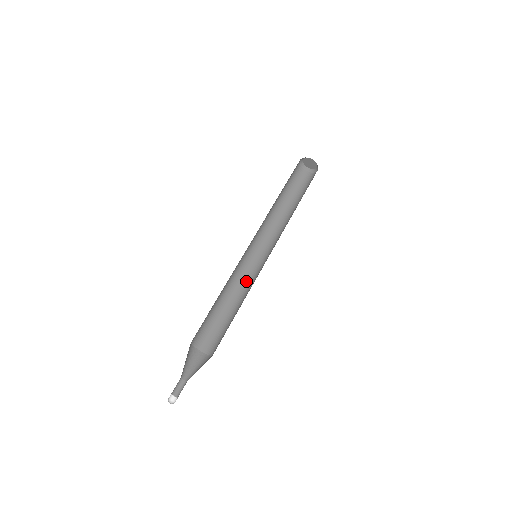
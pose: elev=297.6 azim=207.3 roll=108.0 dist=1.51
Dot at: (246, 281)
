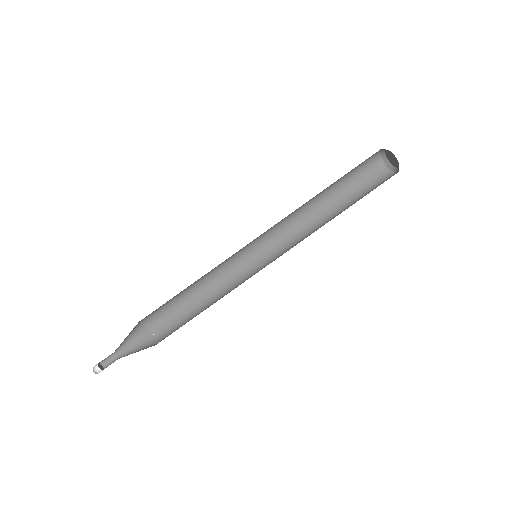
Dot at: (225, 264)
